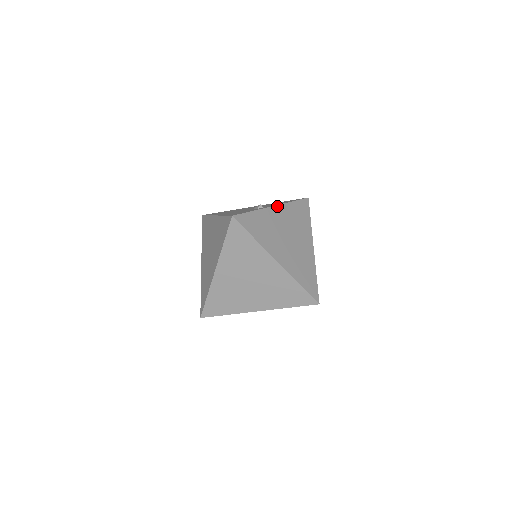
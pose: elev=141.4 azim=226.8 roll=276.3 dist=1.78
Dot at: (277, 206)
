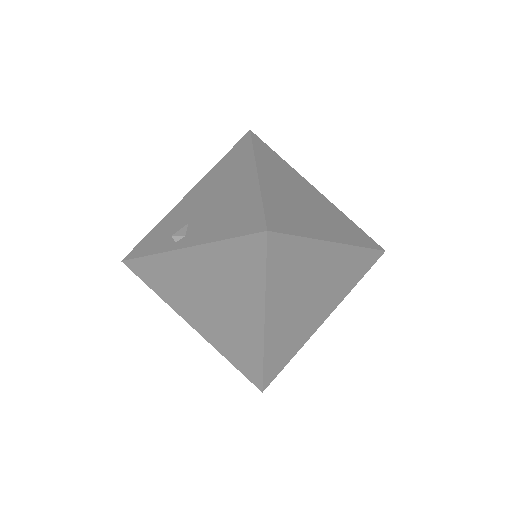
Dot at: (188, 249)
